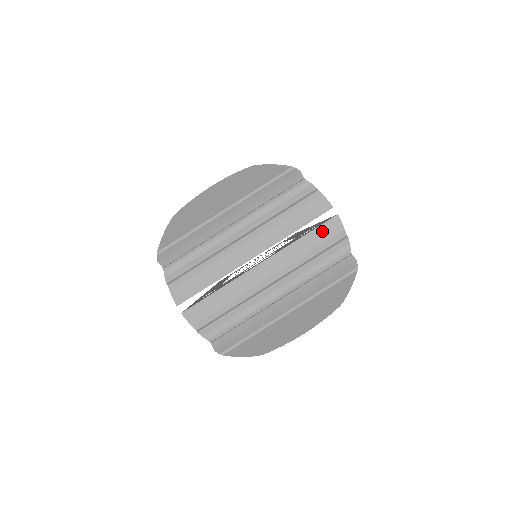
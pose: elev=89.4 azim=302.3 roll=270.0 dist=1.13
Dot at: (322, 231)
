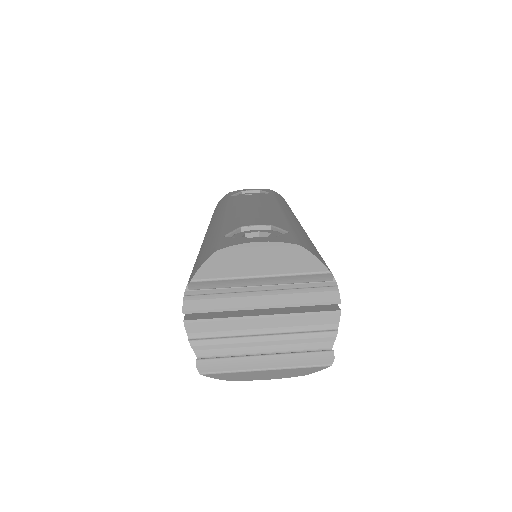
Dot at: (322, 316)
